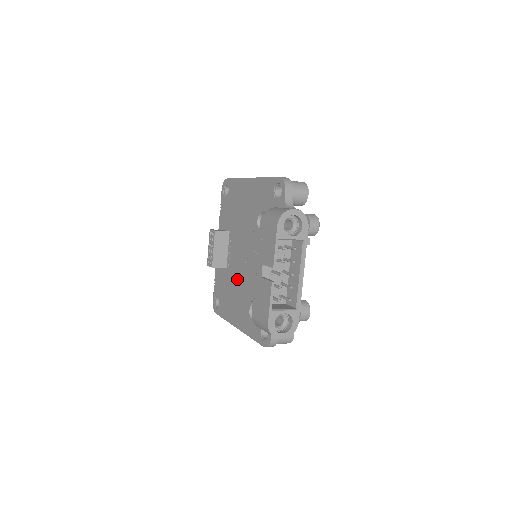
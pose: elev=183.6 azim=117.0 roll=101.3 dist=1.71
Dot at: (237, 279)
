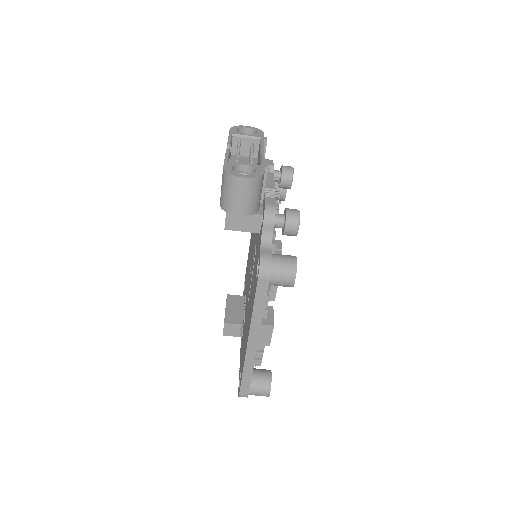
Dot at: (247, 306)
